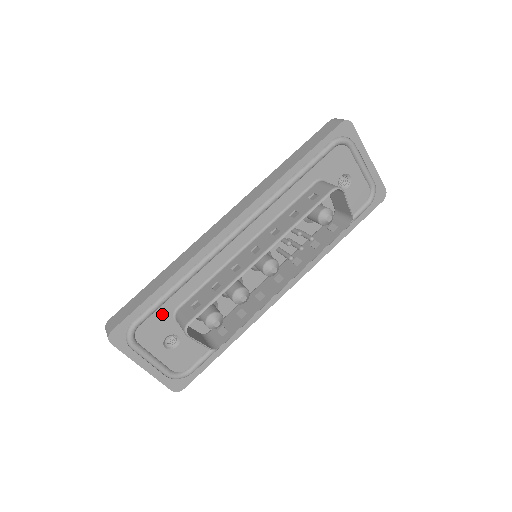
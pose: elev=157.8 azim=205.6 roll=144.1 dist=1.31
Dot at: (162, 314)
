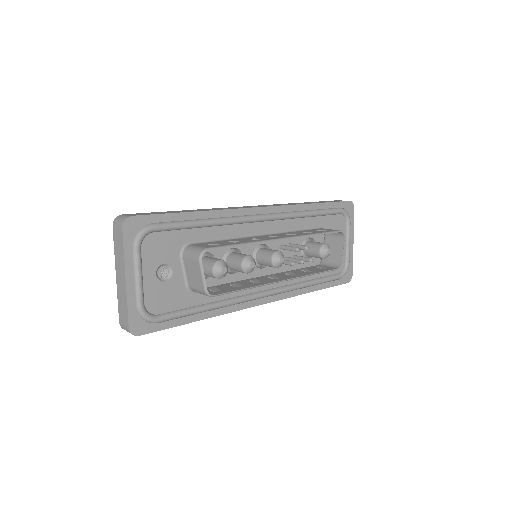
Dot at: (176, 238)
